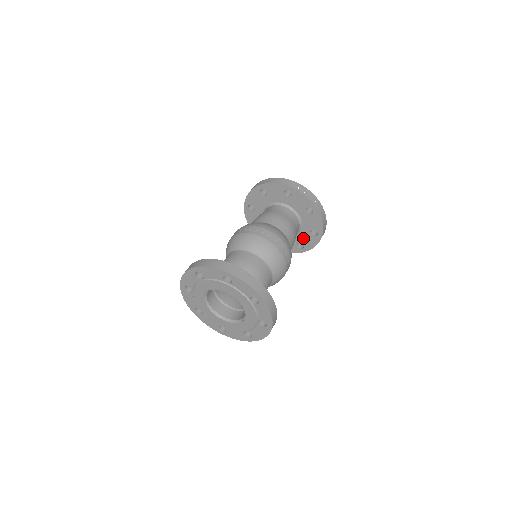
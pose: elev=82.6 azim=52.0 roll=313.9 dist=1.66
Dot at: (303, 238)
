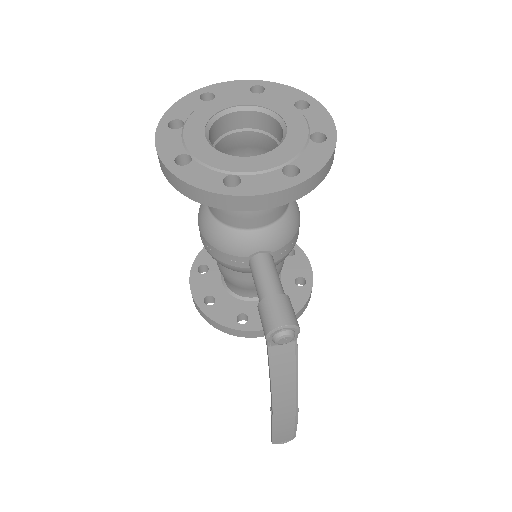
Dot at: (291, 270)
